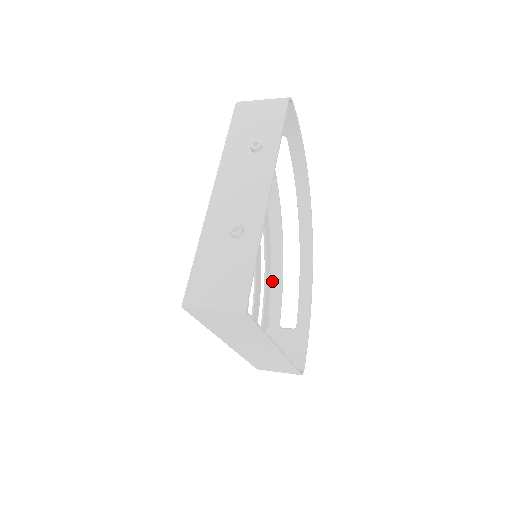
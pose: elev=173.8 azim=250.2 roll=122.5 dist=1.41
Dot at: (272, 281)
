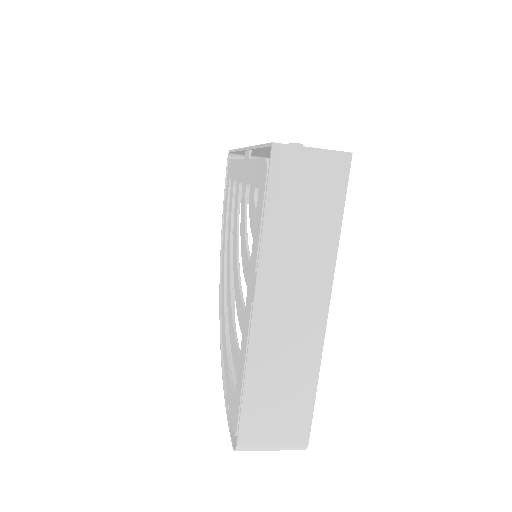
Dot at: occluded
